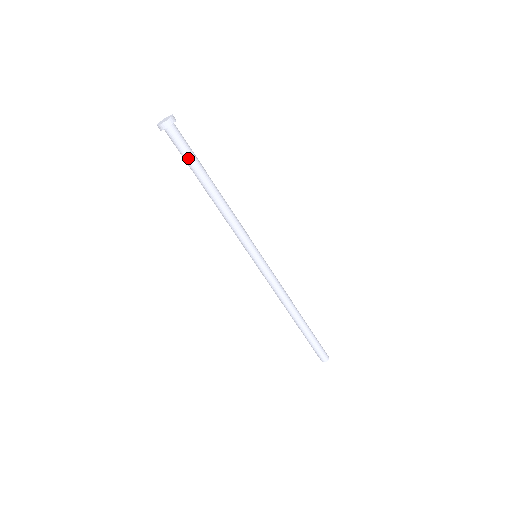
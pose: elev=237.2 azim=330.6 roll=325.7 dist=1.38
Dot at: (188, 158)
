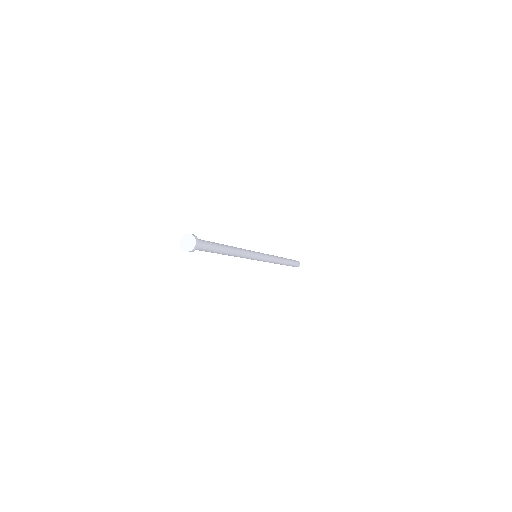
Dot at: (210, 251)
